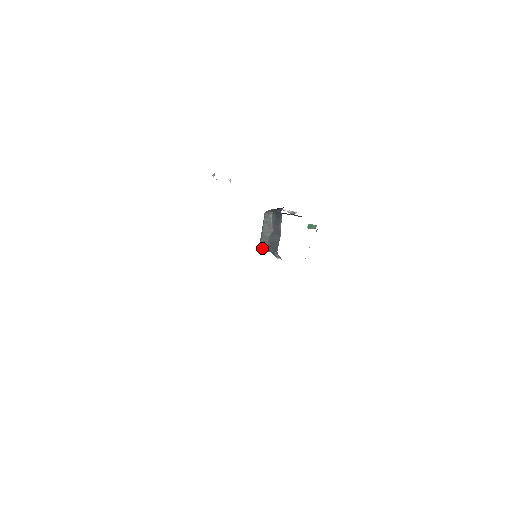
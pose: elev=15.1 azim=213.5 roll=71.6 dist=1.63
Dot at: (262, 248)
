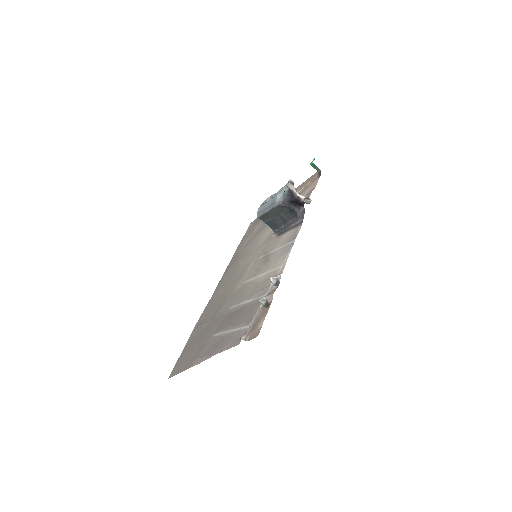
Dot at: (260, 219)
